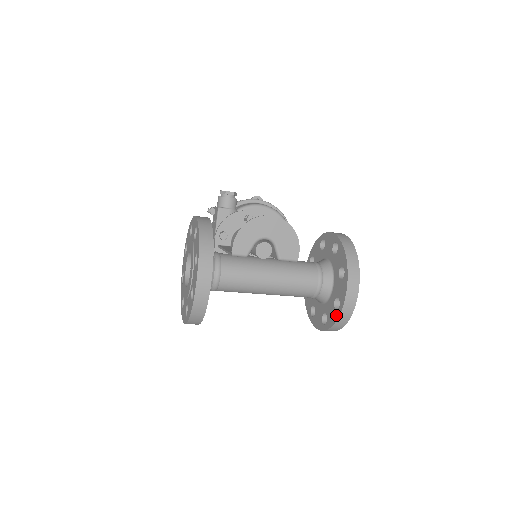
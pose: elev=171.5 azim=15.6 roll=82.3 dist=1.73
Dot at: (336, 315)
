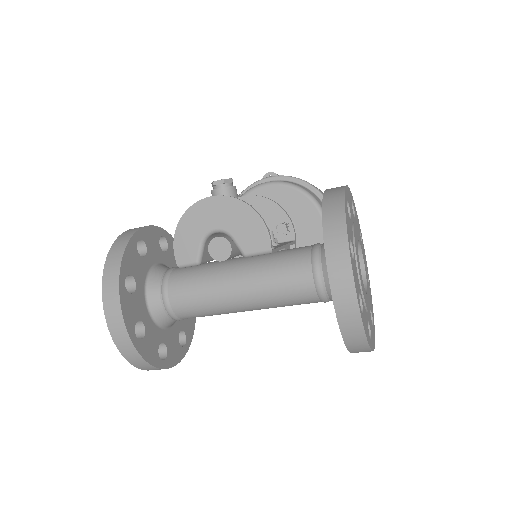
Dot at: occluded
